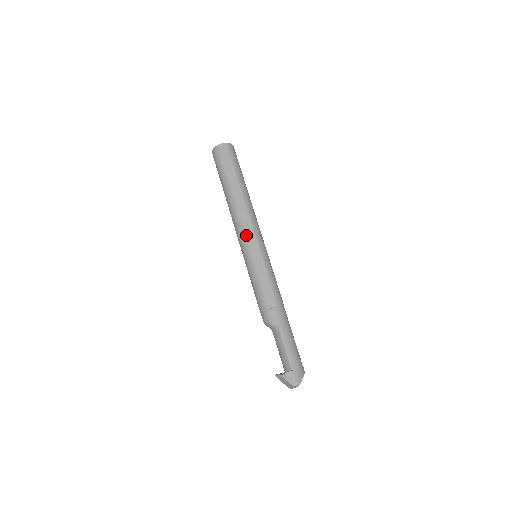
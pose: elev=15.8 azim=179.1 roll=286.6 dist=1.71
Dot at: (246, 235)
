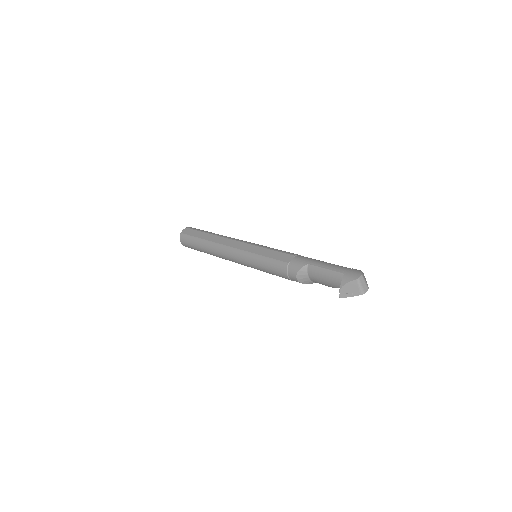
Dot at: (235, 248)
